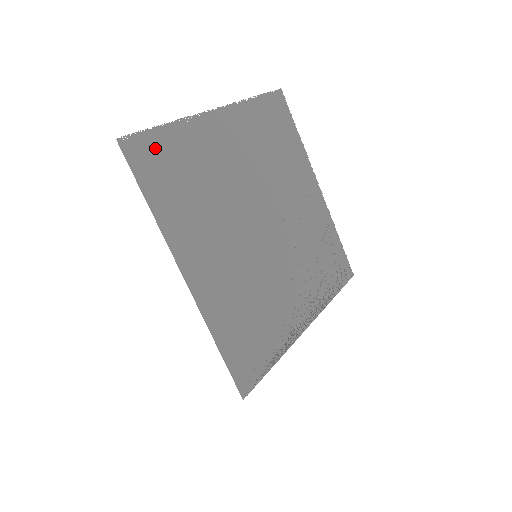
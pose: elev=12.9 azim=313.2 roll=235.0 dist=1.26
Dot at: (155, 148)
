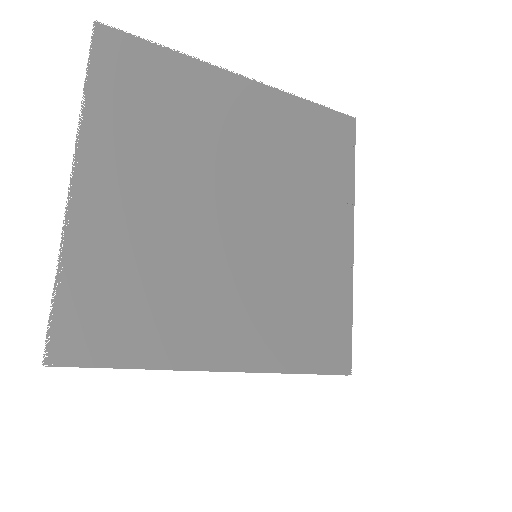
Dot at: (77, 317)
